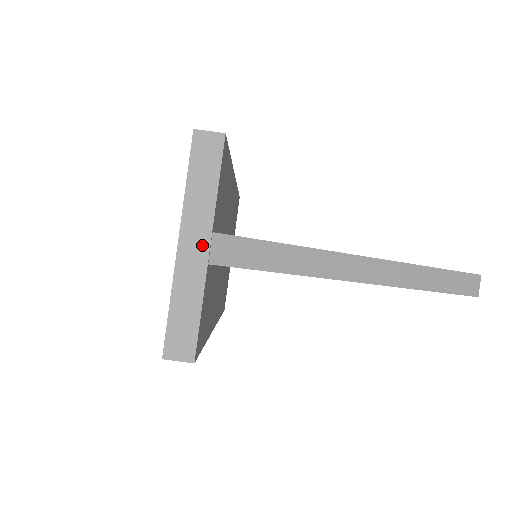
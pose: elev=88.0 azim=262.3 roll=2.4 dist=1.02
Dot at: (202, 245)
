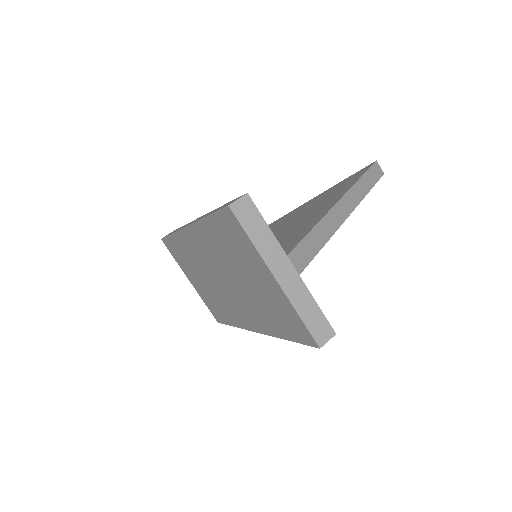
Dot at: (288, 268)
